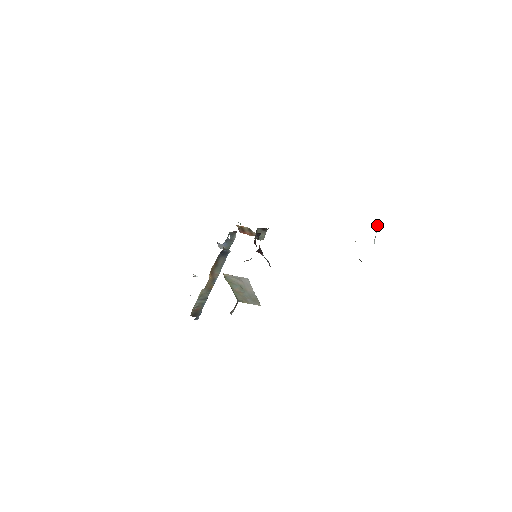
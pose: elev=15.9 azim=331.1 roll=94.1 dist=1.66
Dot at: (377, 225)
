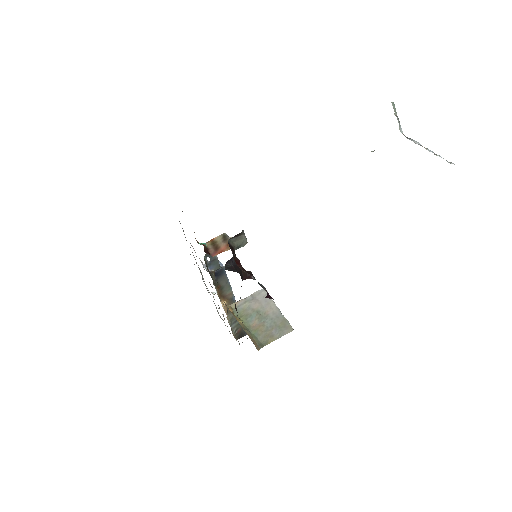
Dot at: (392, 104)
